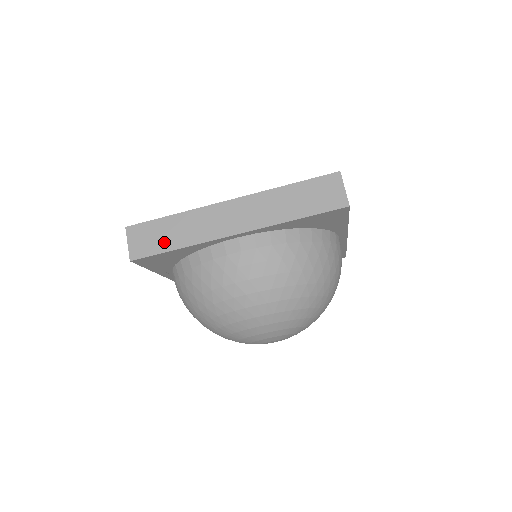
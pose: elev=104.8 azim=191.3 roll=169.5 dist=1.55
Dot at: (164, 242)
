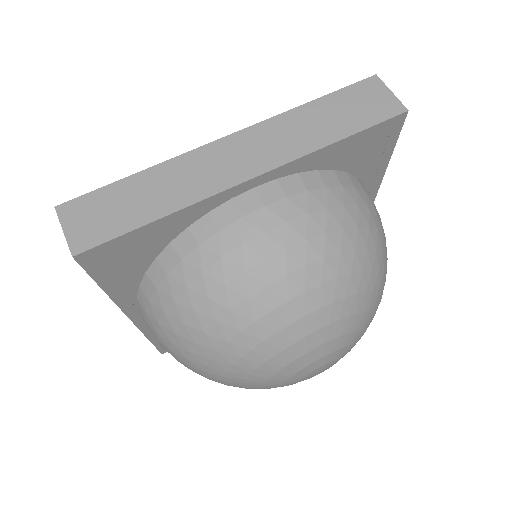
Dot at: (131, 214)
